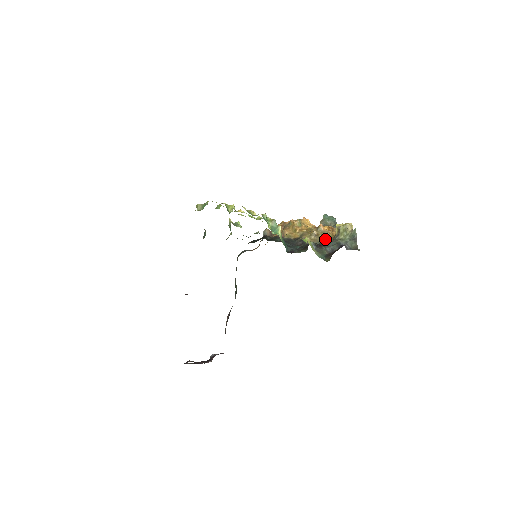
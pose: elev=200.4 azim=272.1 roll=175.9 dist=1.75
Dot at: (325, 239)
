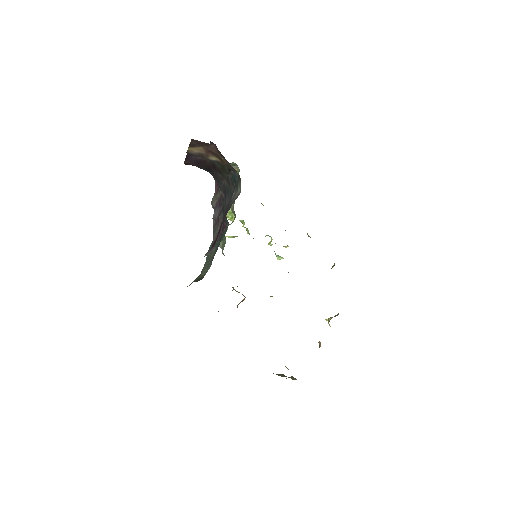
Dot at: occluded
